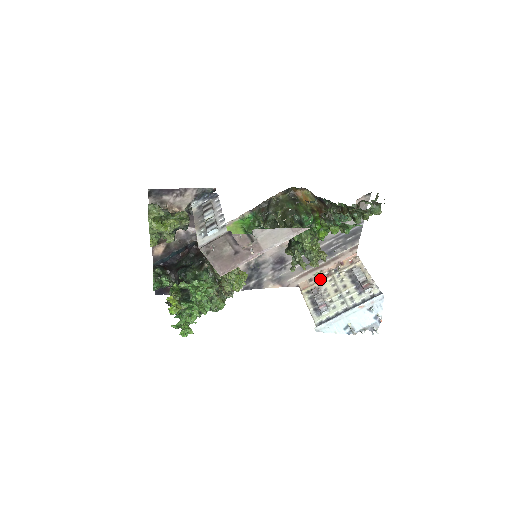
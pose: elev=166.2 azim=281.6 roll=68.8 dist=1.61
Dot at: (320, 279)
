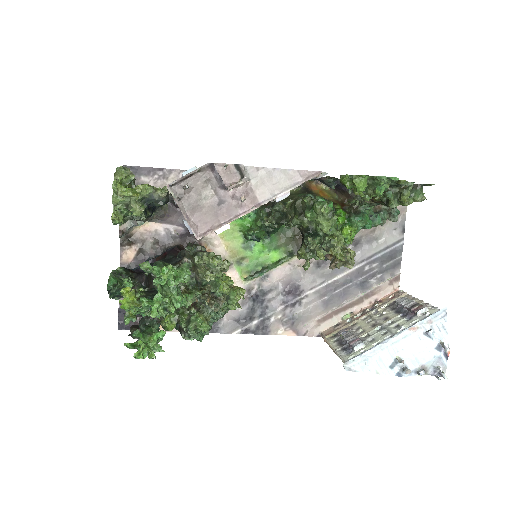
Dot at: (350, 321)
